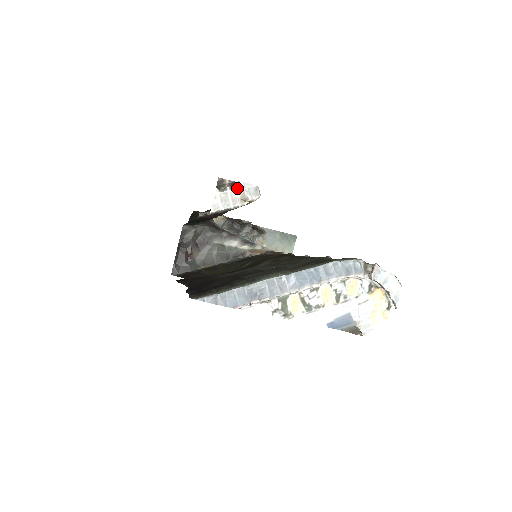
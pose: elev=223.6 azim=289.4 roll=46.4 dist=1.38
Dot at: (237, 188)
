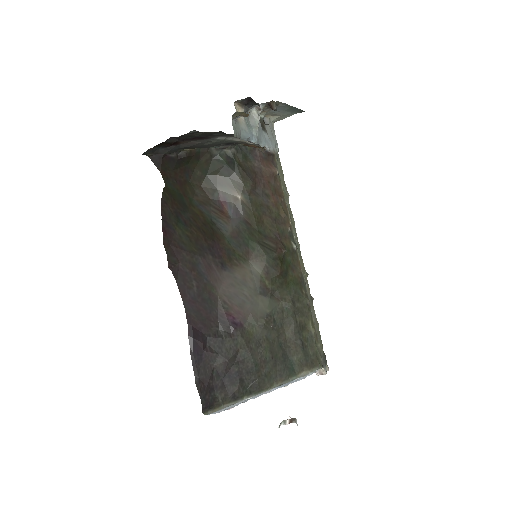
Dot at: (293, 421)
